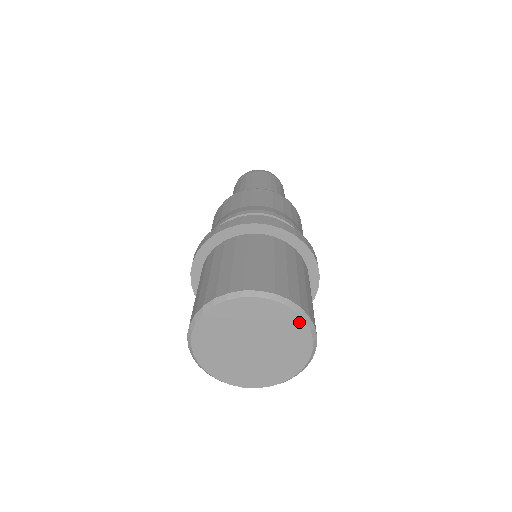
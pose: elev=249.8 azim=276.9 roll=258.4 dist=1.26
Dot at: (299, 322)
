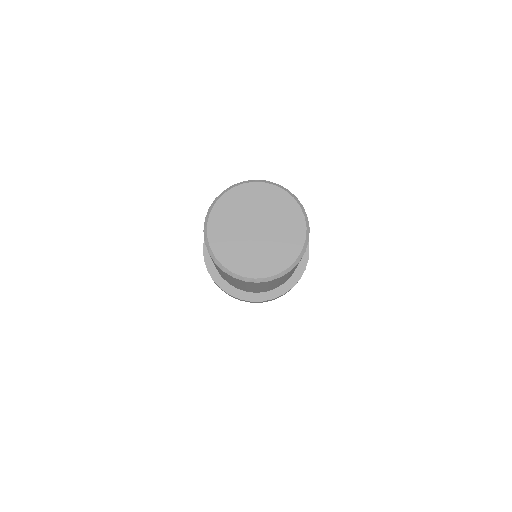
Dot at: (290, 200)
